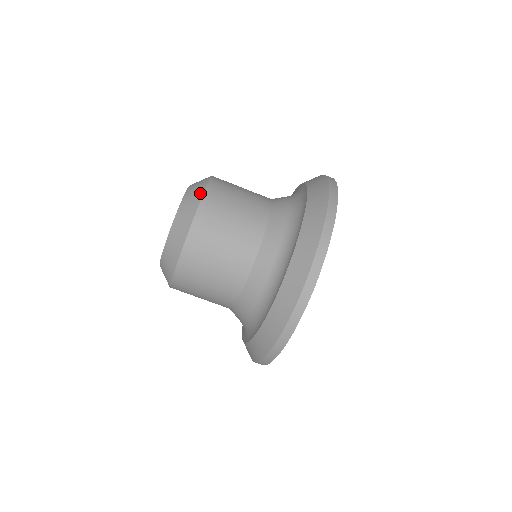
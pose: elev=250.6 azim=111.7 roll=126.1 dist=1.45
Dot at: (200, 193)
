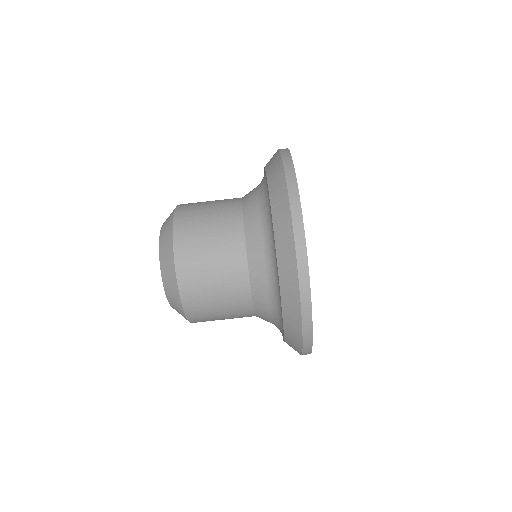
Dot at: occluded
